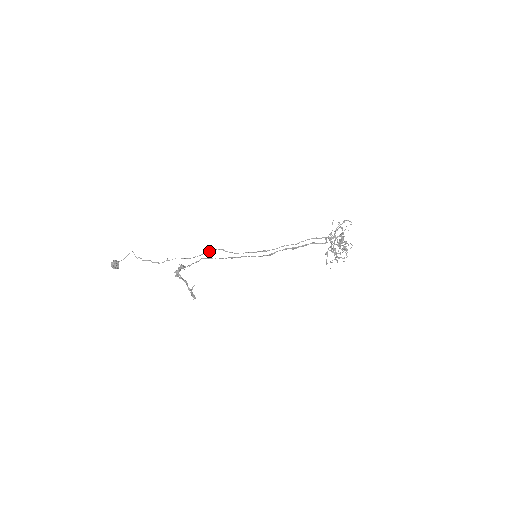
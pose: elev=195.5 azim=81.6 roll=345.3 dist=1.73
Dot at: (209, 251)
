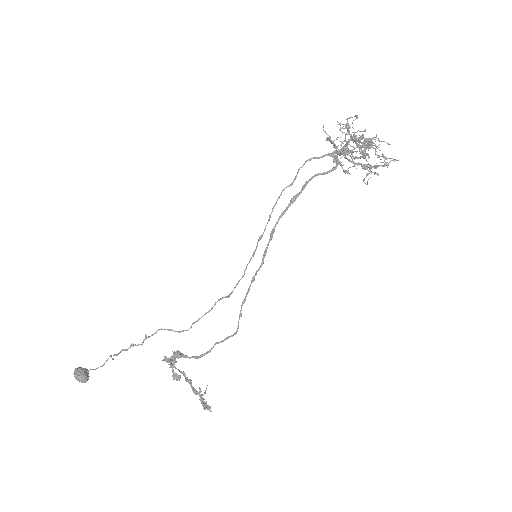
Dot at: (209, 310)
